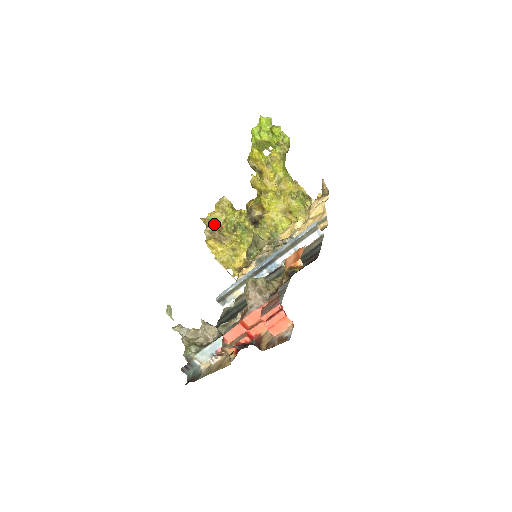
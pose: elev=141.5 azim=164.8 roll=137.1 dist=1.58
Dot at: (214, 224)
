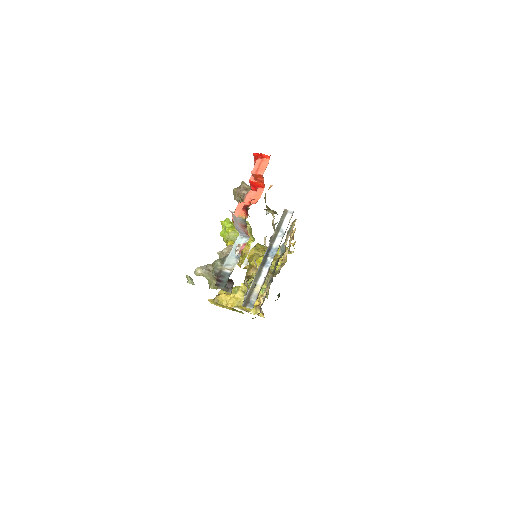
Dot at: occluded
